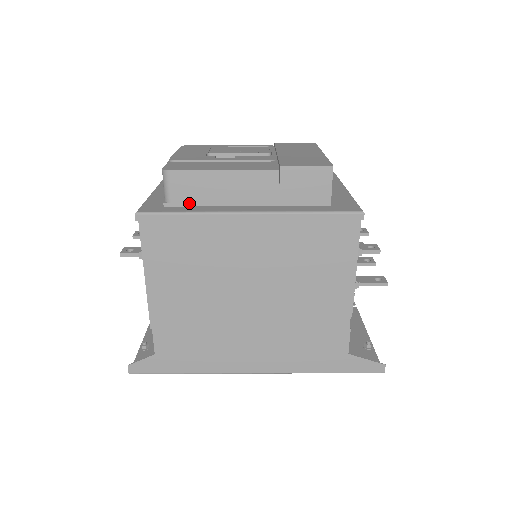
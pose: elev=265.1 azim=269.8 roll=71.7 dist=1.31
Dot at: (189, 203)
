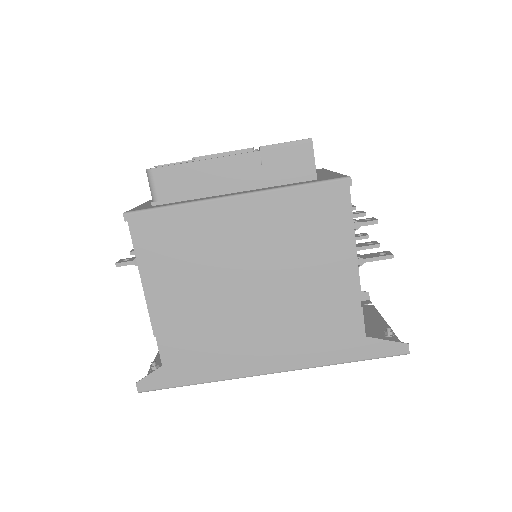
Dot at: (176, 199)
